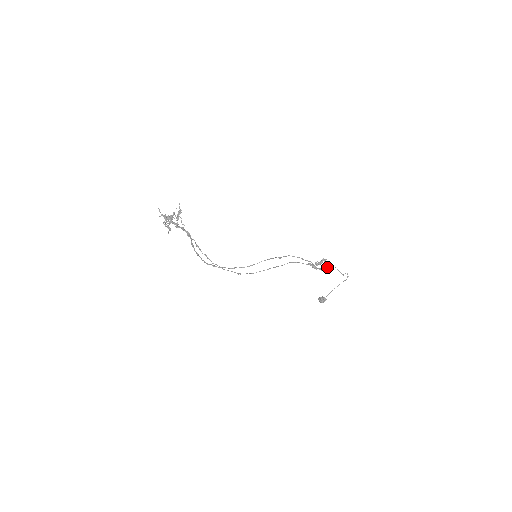
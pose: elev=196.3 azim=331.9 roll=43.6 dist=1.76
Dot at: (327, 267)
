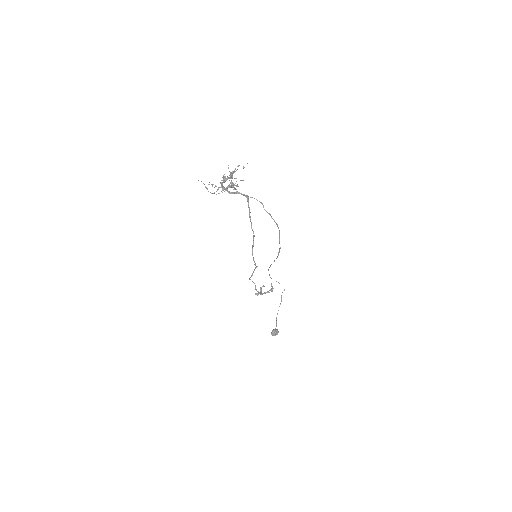
Dot at: (272, 287)
